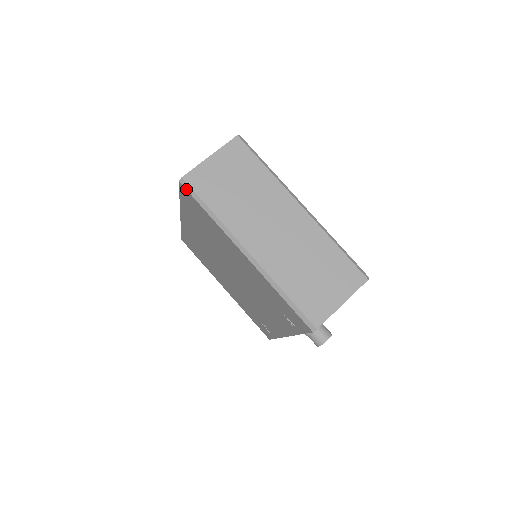
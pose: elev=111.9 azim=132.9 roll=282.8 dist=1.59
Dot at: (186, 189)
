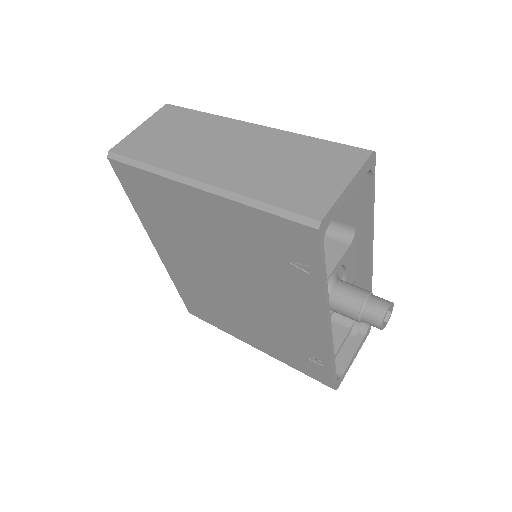
Dot at: (116, 160)
